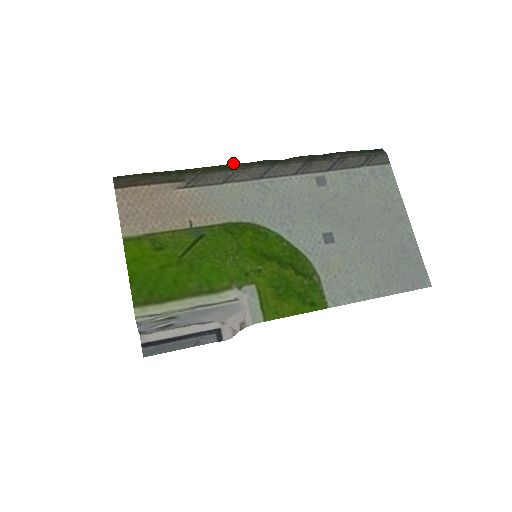
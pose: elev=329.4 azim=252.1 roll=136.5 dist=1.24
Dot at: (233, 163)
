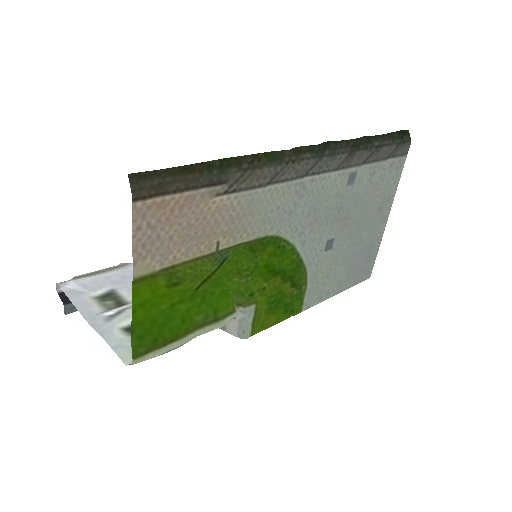
Dot at: occluded
